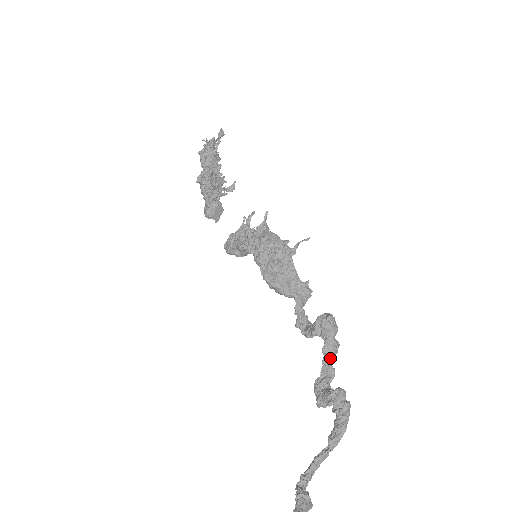
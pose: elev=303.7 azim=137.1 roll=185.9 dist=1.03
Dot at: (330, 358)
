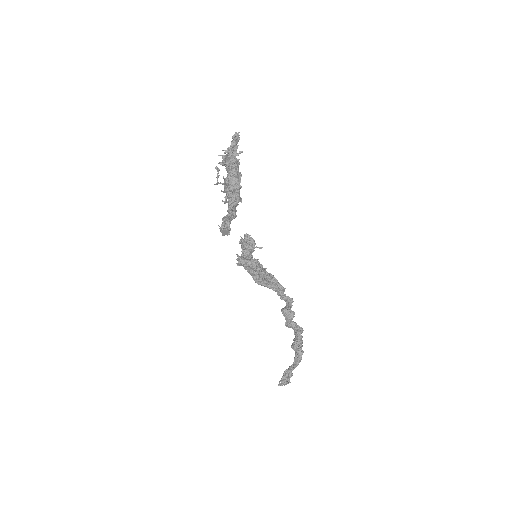
Dot at: (294, 327)
